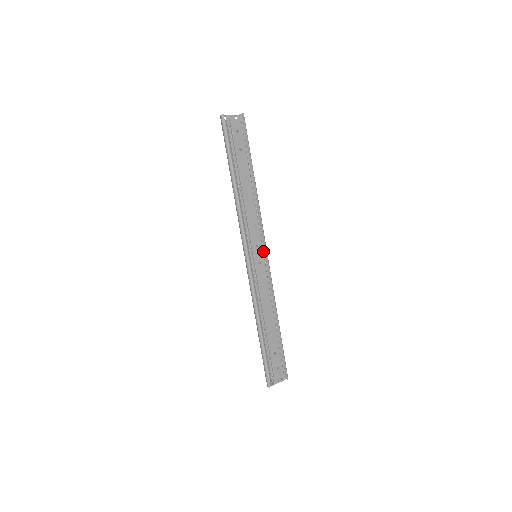
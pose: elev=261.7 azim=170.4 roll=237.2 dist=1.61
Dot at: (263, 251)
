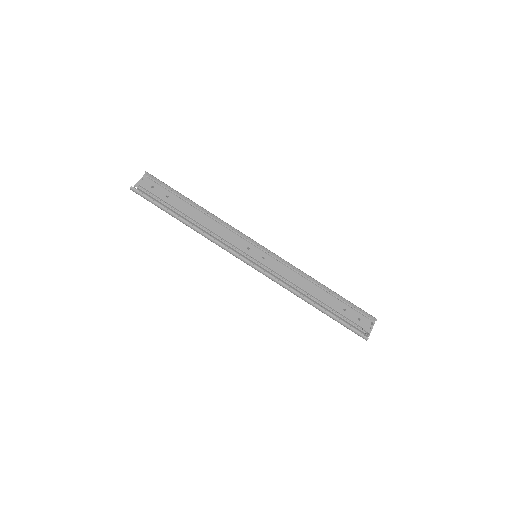
Dot at: (257, 247)
